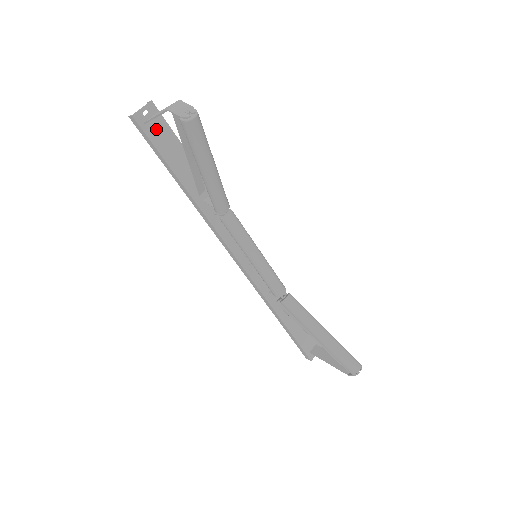
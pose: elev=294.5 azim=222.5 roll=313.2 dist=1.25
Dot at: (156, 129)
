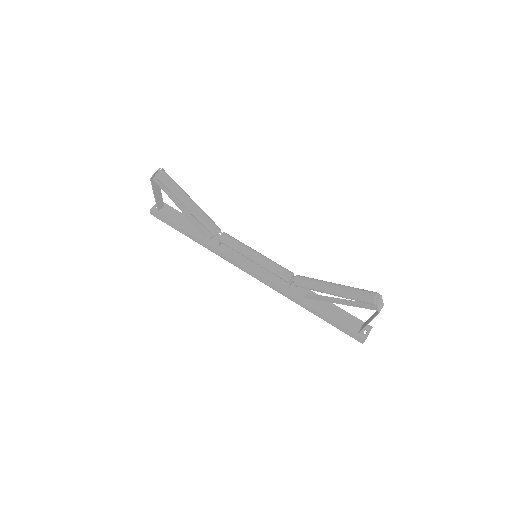
Dot at: (166, 212)
